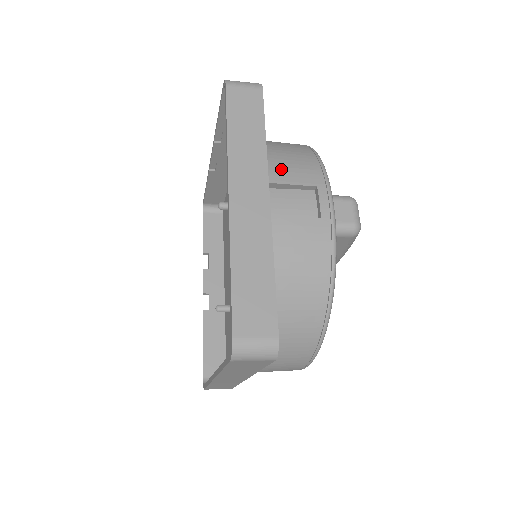
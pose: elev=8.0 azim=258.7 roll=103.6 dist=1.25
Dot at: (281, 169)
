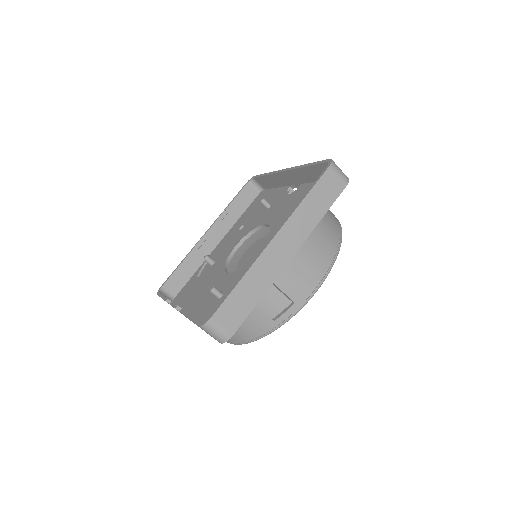
Dot at: occluded
